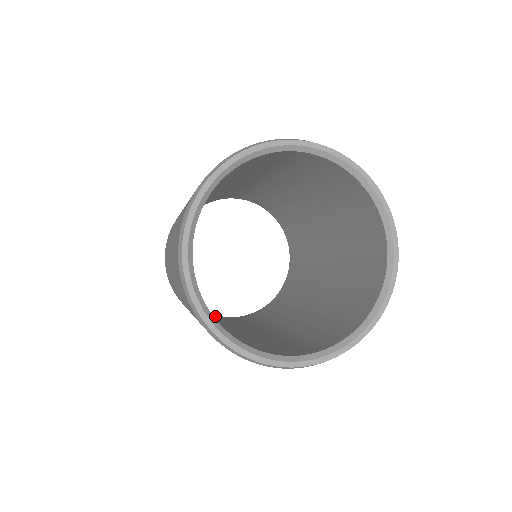
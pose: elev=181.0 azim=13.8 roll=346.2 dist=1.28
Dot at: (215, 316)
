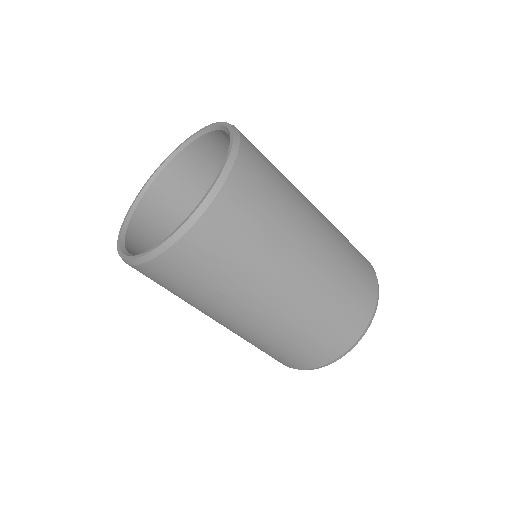
Dot at: occluded
